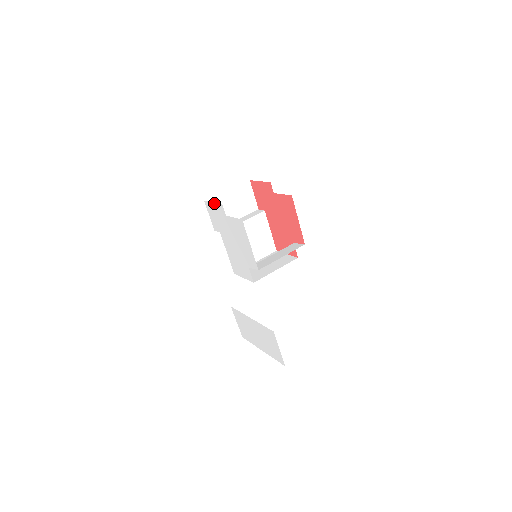
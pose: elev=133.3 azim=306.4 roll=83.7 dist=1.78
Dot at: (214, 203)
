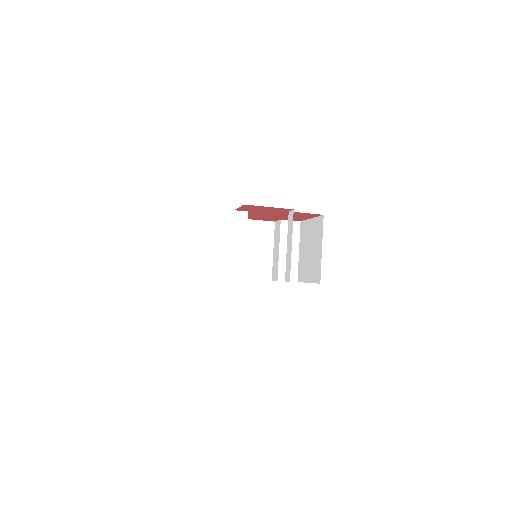
Dot at: occluded
